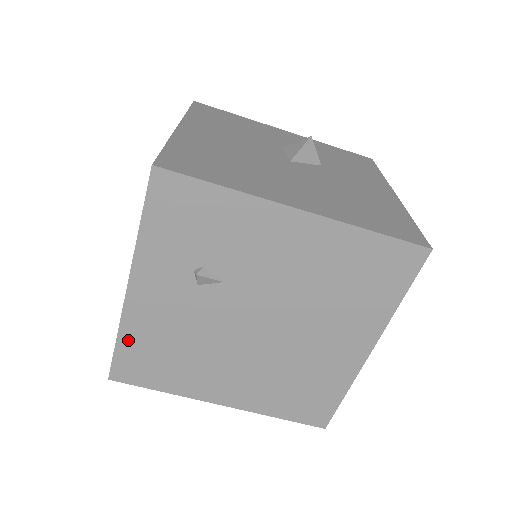
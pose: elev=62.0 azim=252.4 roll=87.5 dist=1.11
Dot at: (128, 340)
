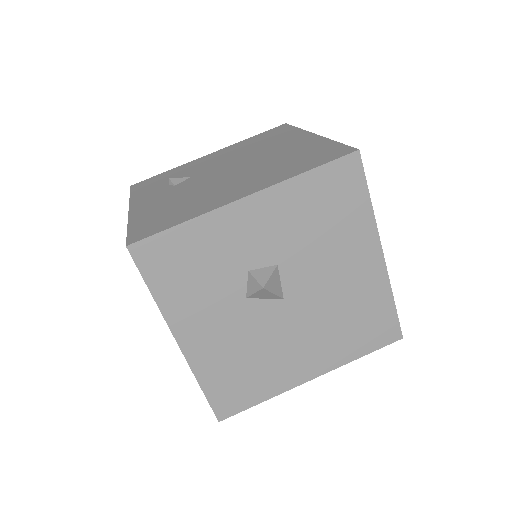
Dot at: (137, 222)
